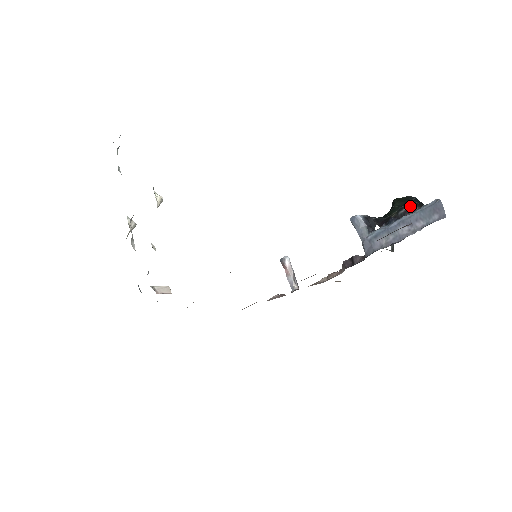
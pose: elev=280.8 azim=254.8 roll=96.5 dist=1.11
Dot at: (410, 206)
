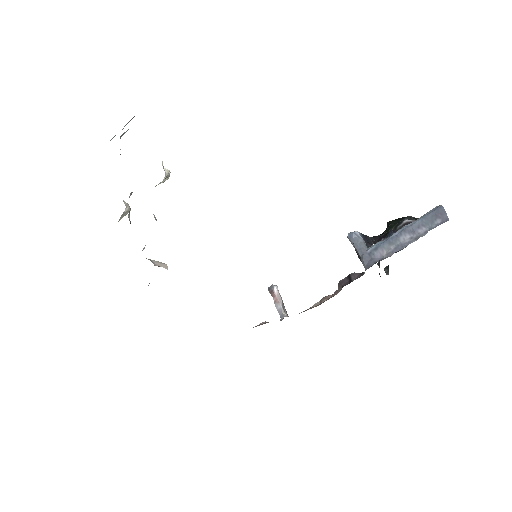
Dot at: (408, 220)
